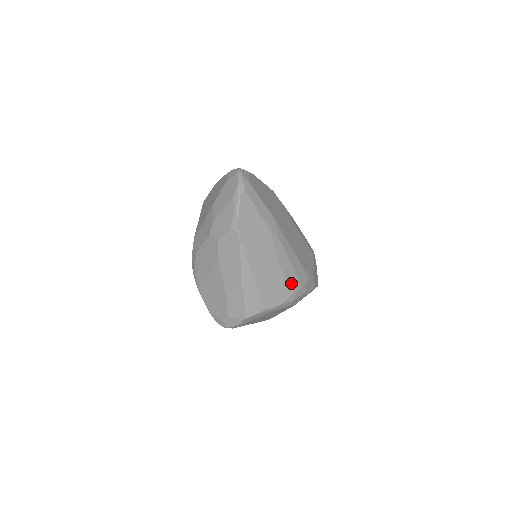
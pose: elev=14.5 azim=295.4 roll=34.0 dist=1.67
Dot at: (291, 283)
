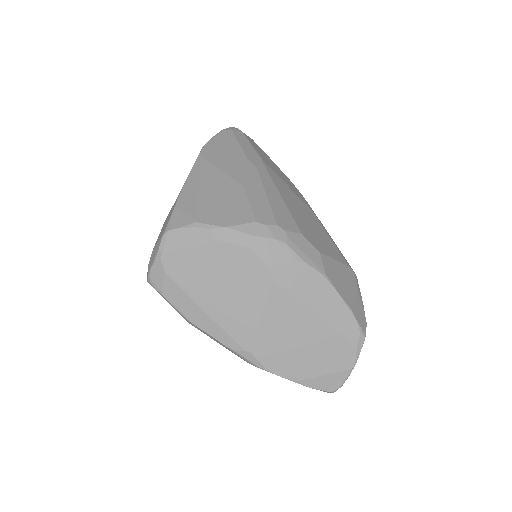
Dot at: (256, 211)
